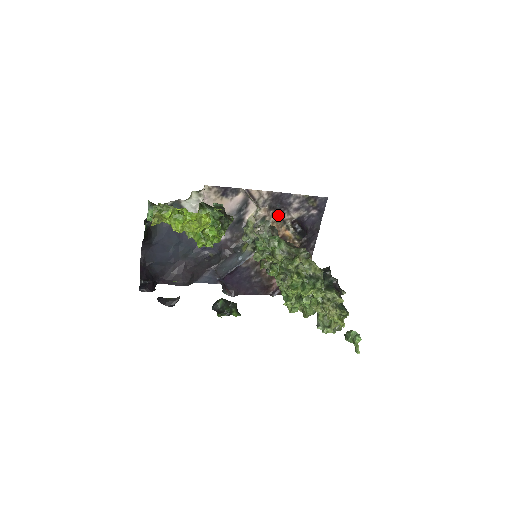
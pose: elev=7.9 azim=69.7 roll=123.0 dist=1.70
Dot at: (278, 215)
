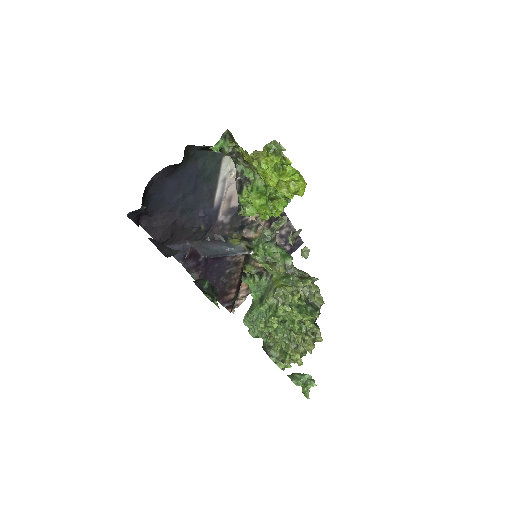
Dot at: occluded
